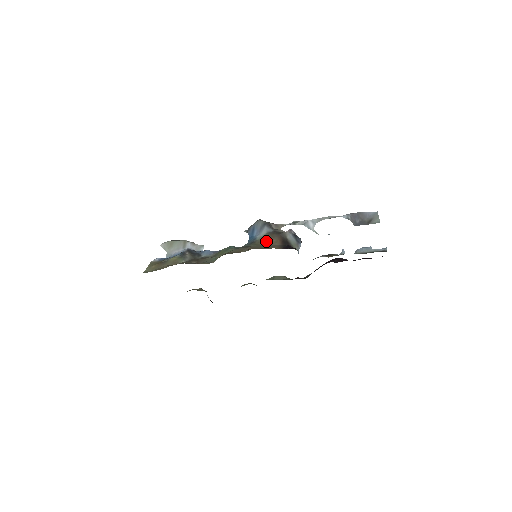
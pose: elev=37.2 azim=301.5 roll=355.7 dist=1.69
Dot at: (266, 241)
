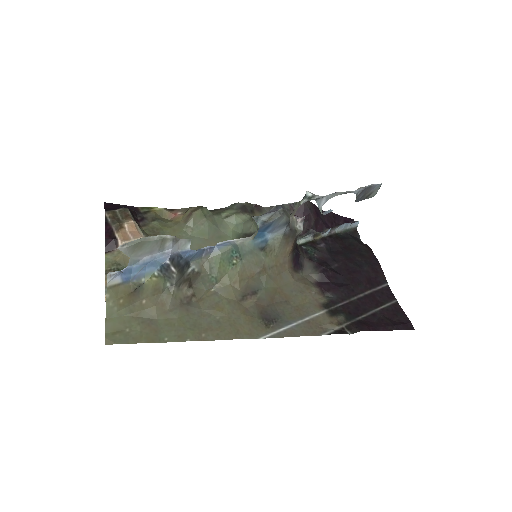
Dot at: (280, 251)
